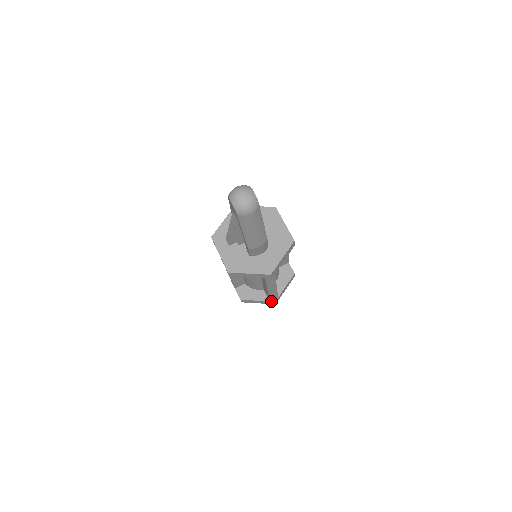
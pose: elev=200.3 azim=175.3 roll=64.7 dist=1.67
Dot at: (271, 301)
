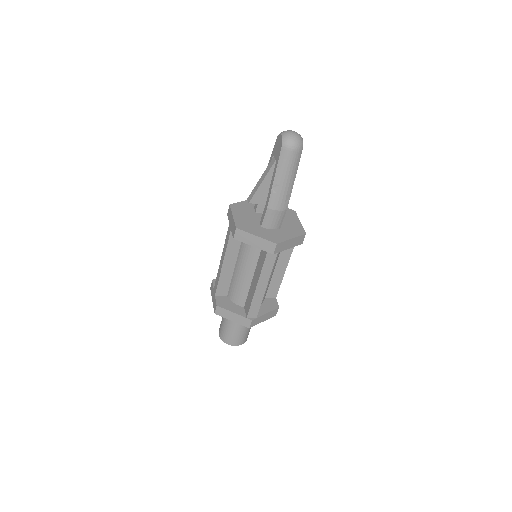
Dot at: (248, 318)
